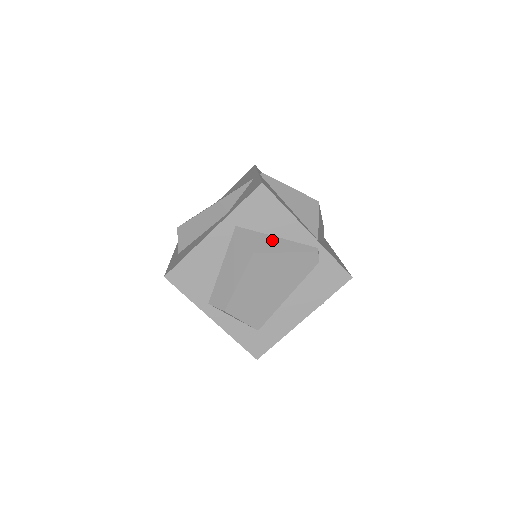
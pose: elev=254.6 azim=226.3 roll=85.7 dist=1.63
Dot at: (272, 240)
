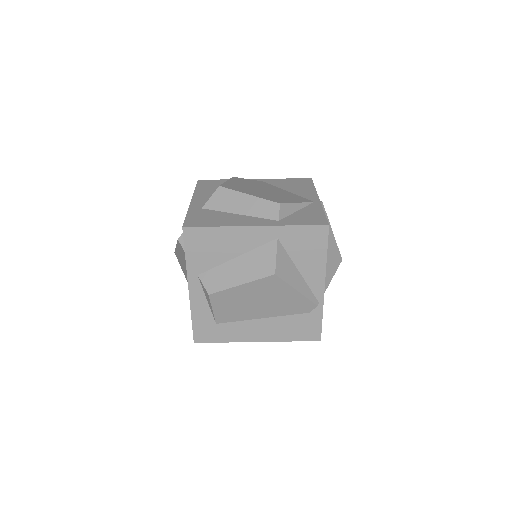
Dot at: (294, 272)
